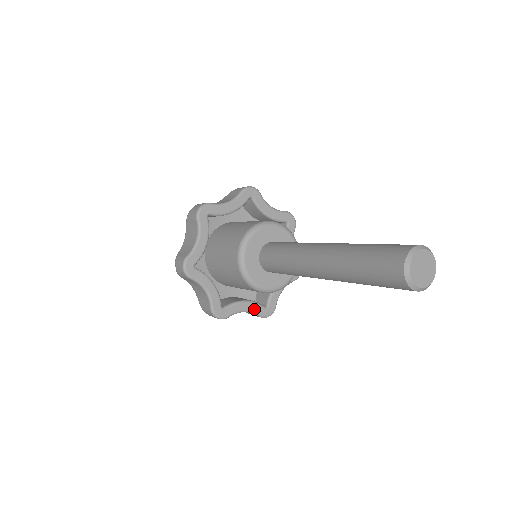
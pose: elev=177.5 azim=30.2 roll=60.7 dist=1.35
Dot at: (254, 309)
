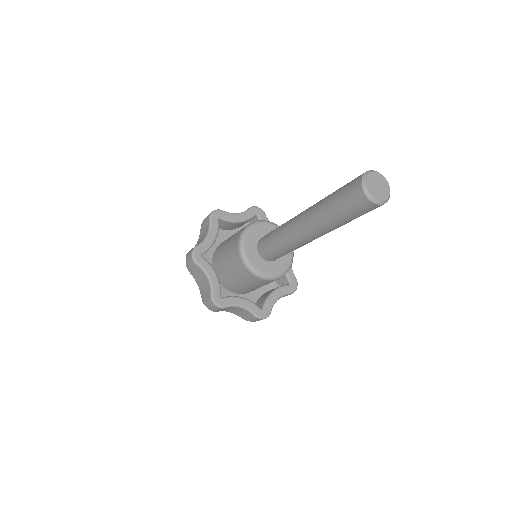
Dot at: (283, 292)
